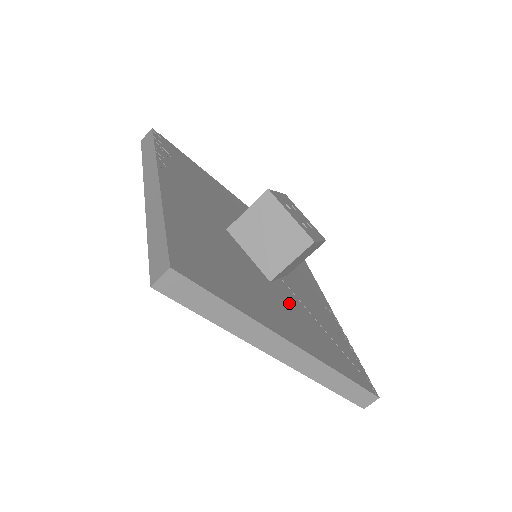
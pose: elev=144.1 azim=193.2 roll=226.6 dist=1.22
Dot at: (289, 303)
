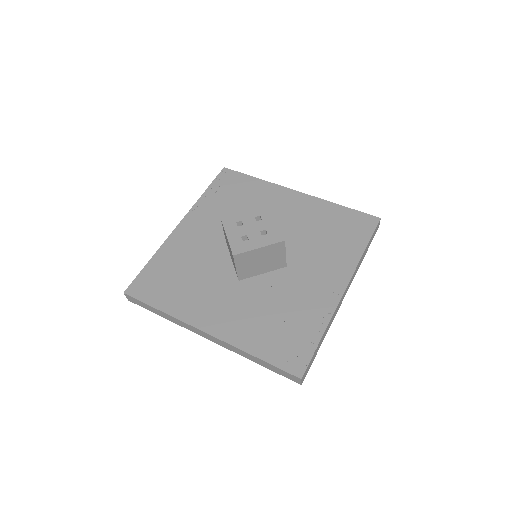
Dot at: (246, 297)
